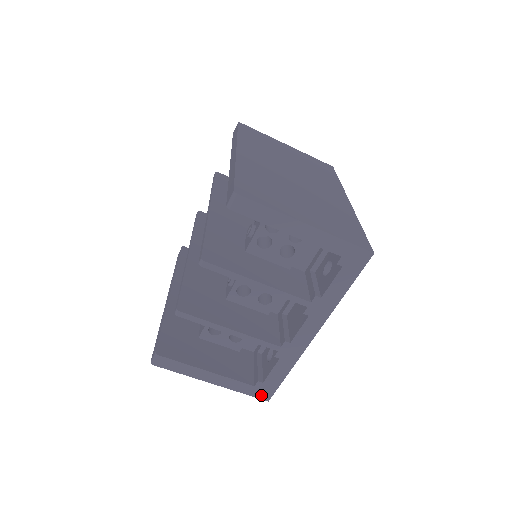
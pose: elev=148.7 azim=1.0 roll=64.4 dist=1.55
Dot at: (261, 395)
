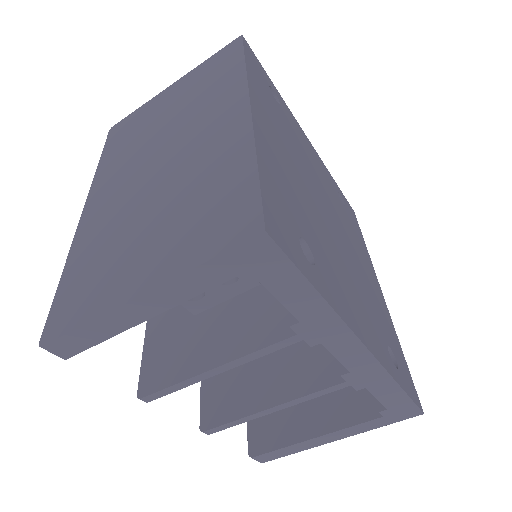
Dot at: (405, 416)
